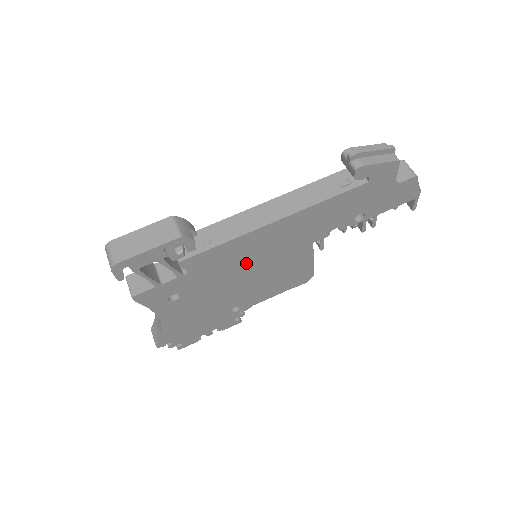
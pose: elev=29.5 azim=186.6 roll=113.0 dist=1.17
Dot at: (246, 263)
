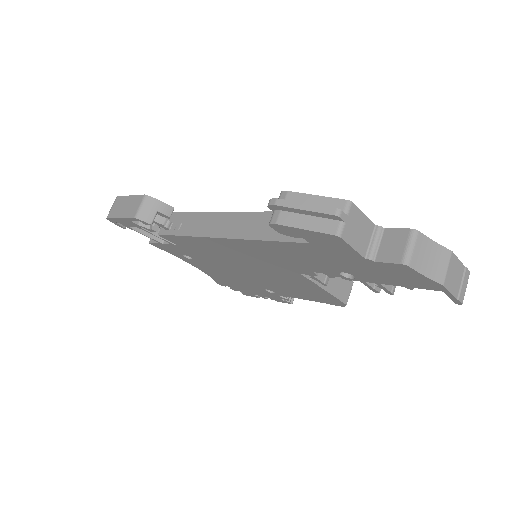
Dot at: (231, 259)
